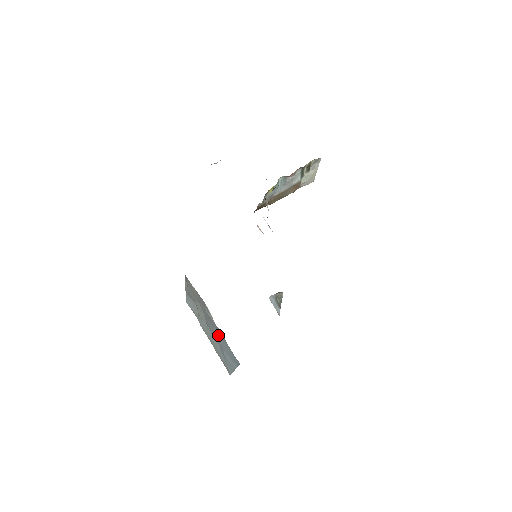
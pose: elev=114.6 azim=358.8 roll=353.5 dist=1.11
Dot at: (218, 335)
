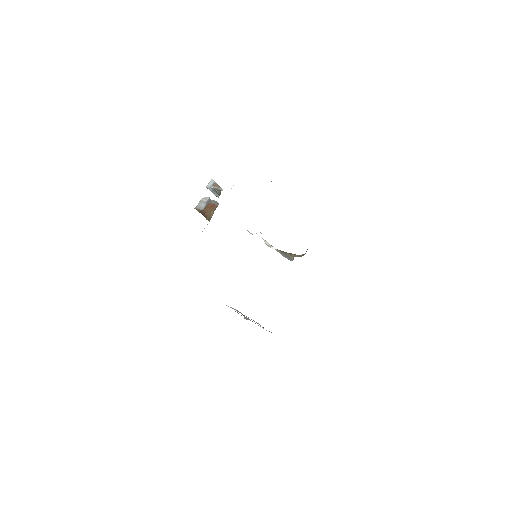
Dot at: occluded
